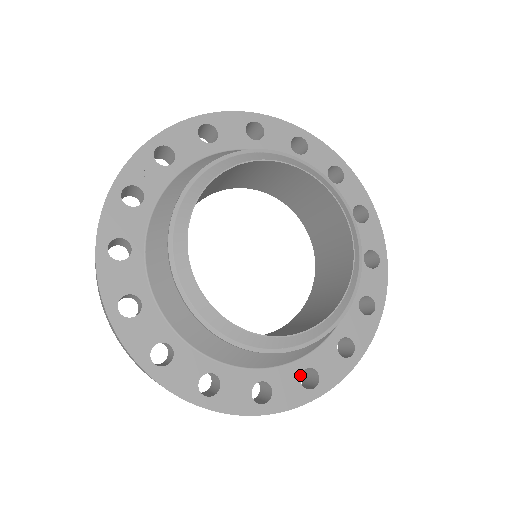
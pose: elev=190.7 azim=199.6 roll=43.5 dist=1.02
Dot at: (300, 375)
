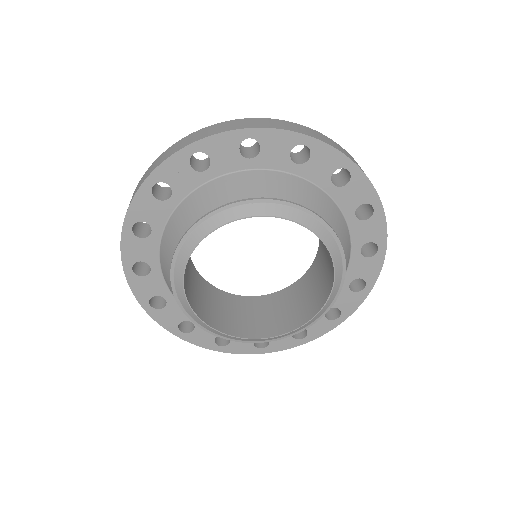
Dot at: occluded
